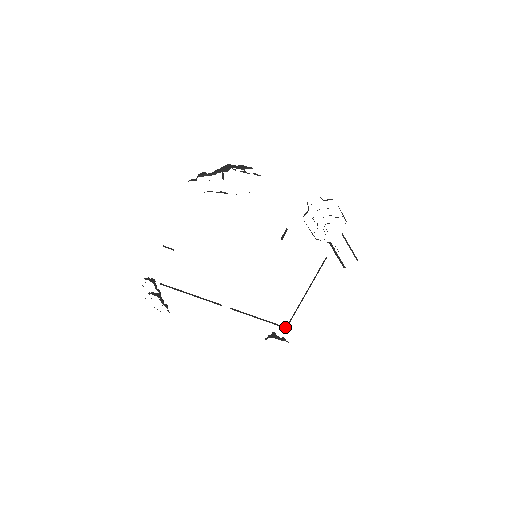
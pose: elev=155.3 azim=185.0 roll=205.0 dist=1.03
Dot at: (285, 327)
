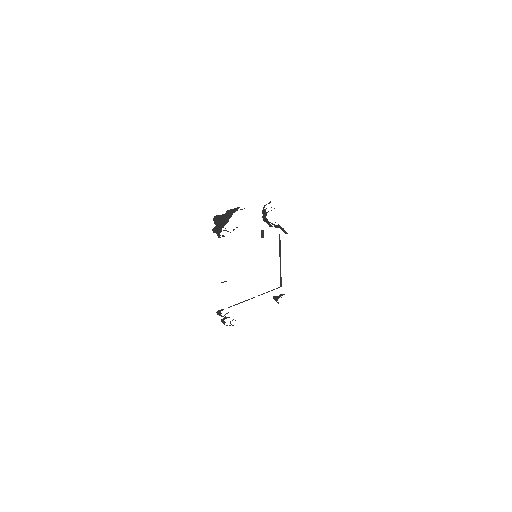
Dot at: occluded
